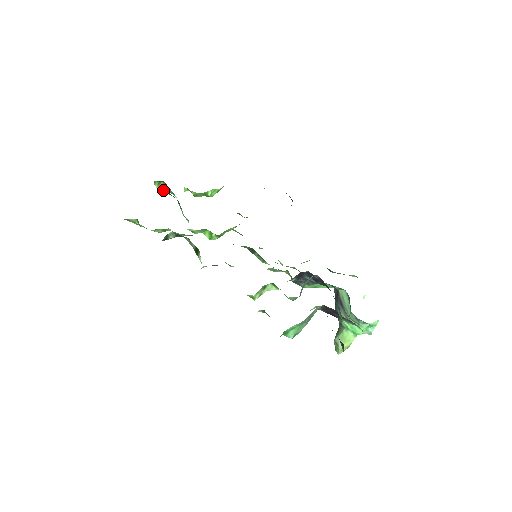
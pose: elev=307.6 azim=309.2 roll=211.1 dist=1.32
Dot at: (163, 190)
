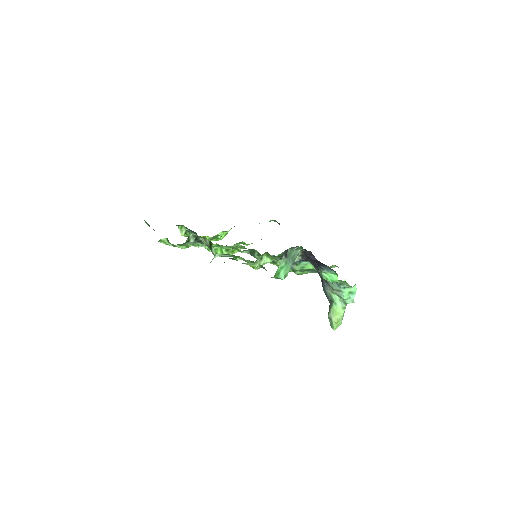
Dot at: (185, 234)
